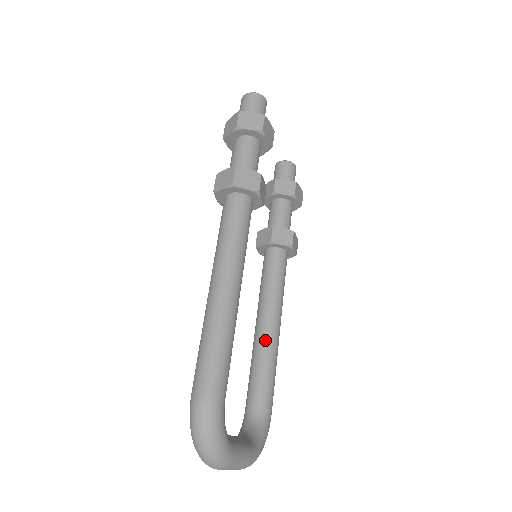
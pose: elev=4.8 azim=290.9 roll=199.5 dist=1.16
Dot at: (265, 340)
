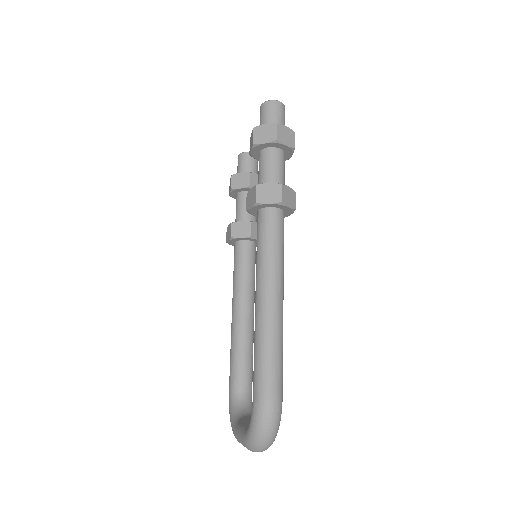
Dot at: (248, 328)
